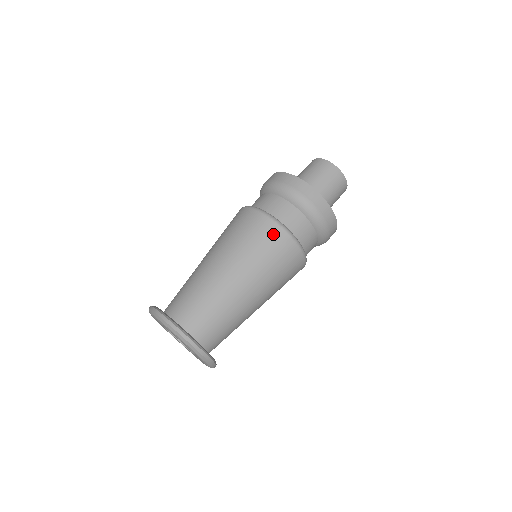
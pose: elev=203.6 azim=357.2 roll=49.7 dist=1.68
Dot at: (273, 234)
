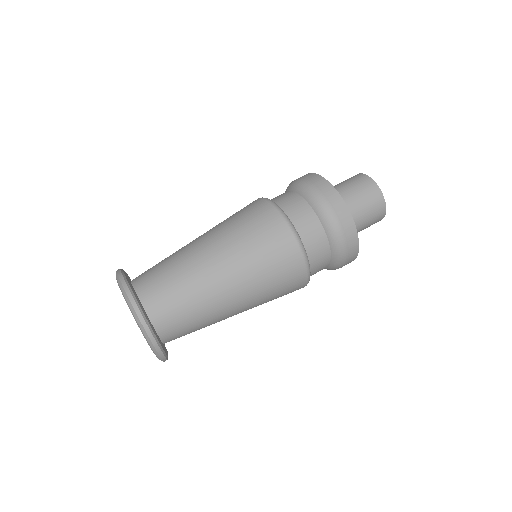
Dot at: (276, 229)
